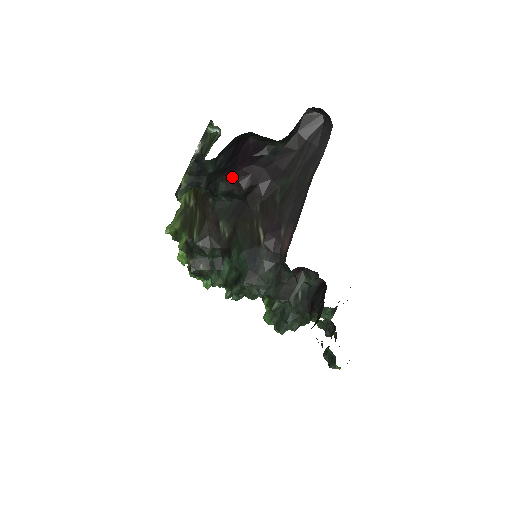
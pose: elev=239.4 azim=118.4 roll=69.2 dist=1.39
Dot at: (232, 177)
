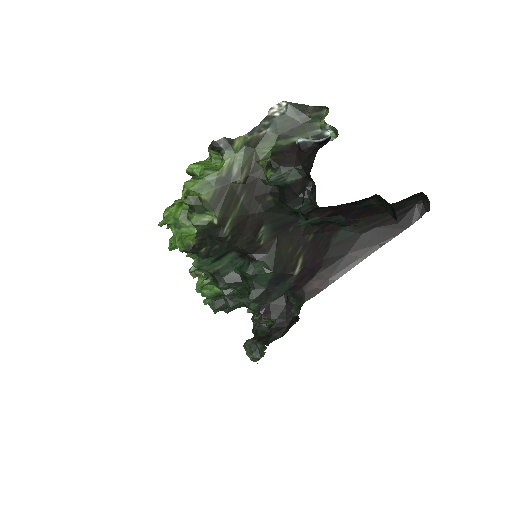
Dot at: (322, 208)
